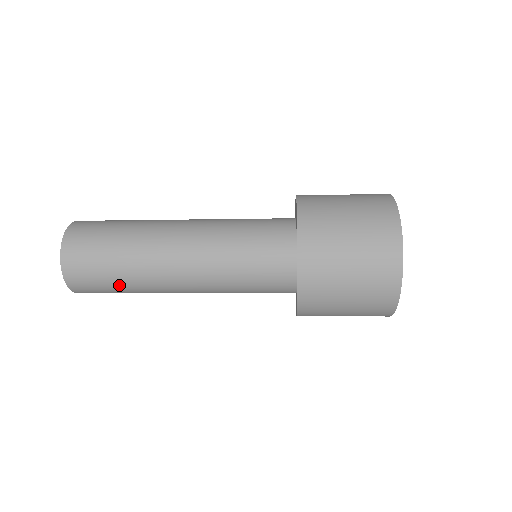
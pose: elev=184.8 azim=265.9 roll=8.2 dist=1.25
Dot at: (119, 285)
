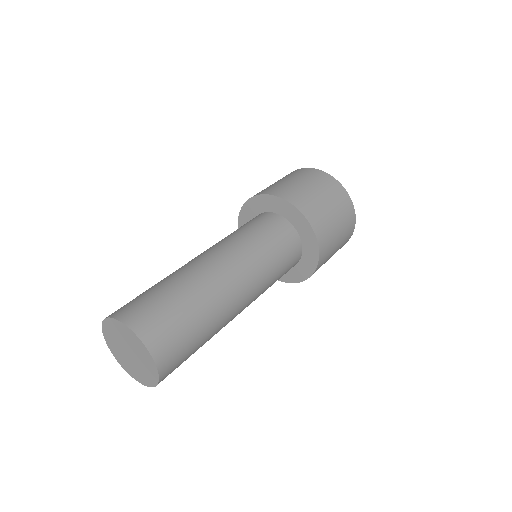
Dot at: (201, 338)
